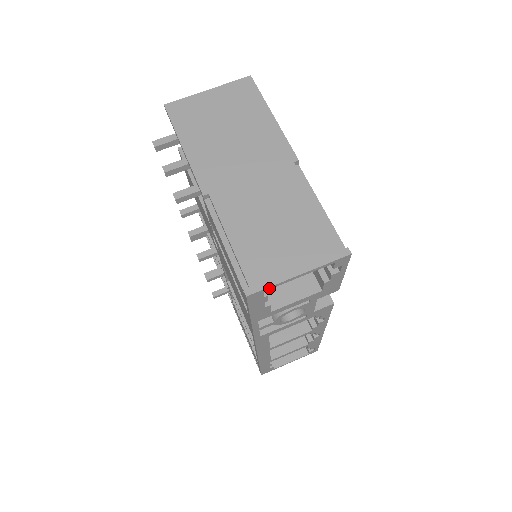
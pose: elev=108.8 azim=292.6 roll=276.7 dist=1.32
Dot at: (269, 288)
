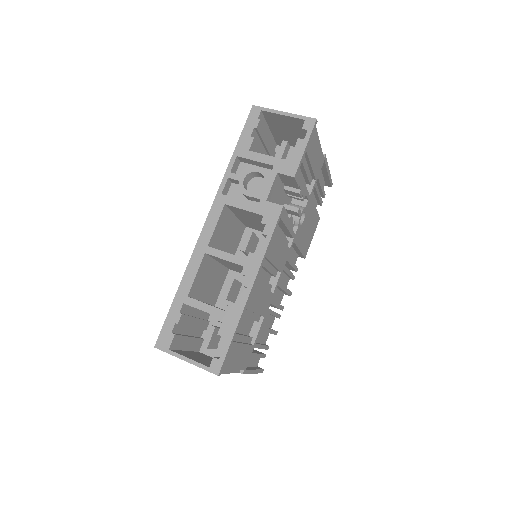
Dot at: (265, 110)
